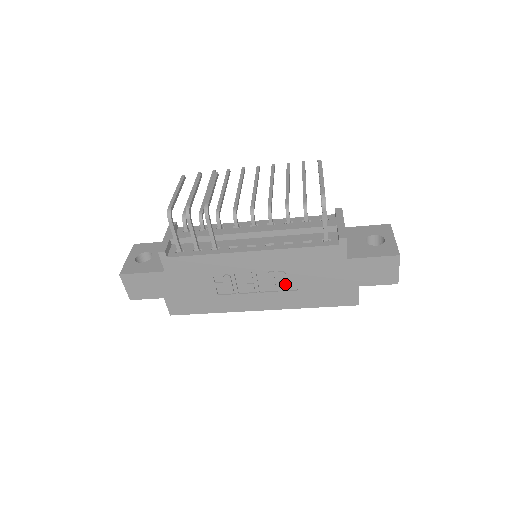
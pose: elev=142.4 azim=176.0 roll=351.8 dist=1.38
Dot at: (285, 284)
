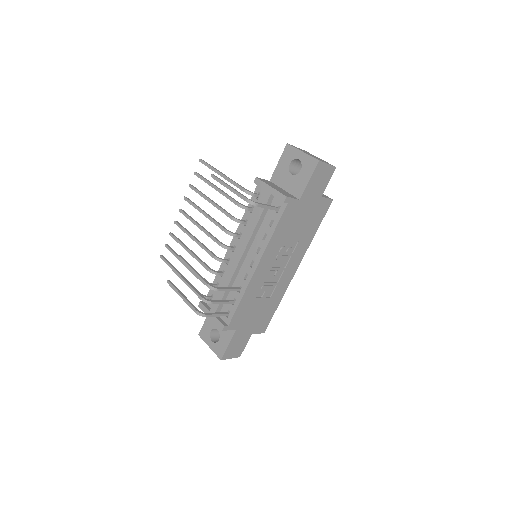
Dot at: (290, 249)
